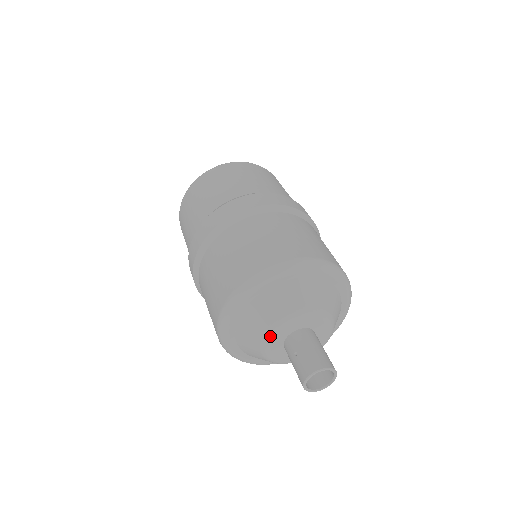
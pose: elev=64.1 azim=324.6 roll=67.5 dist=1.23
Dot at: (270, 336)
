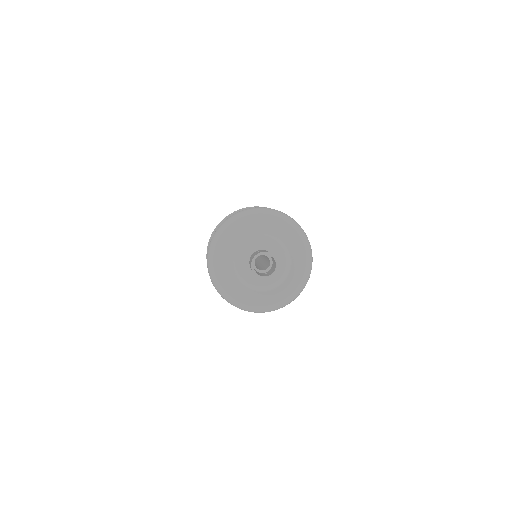
Dot at: (250, 239)
